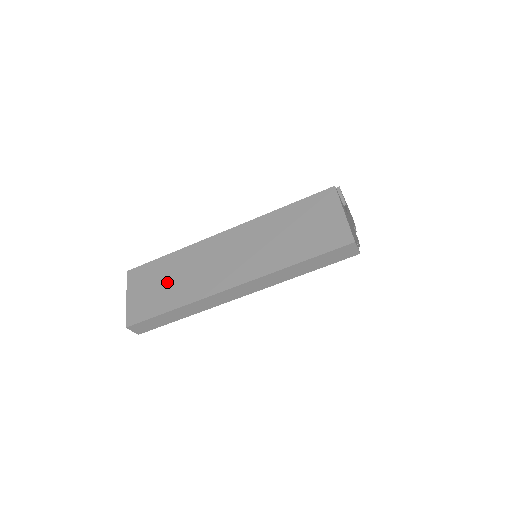
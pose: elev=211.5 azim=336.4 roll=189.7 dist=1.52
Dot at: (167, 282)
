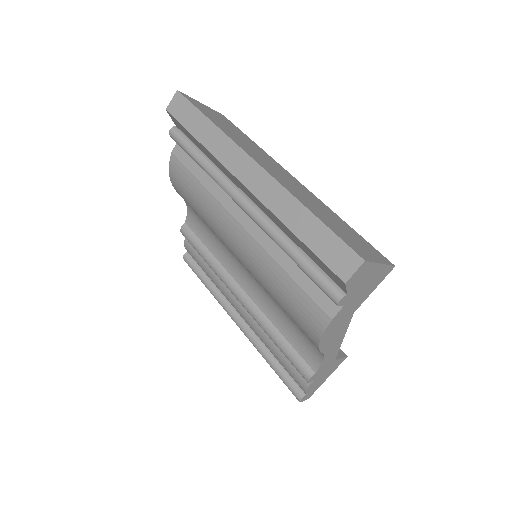
Dot at: (232, 129)
